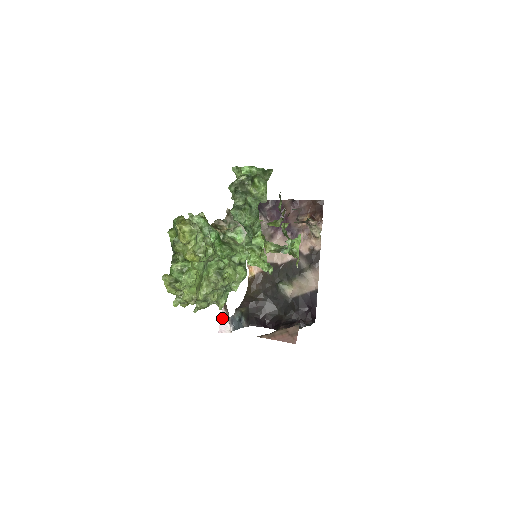
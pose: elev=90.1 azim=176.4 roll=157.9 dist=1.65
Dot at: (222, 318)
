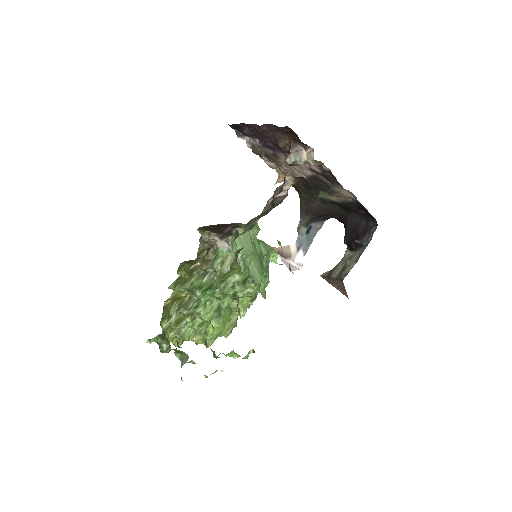
Dot at: (284, 262)
